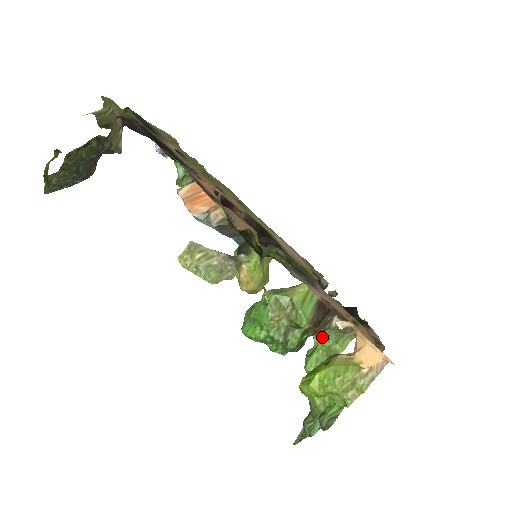
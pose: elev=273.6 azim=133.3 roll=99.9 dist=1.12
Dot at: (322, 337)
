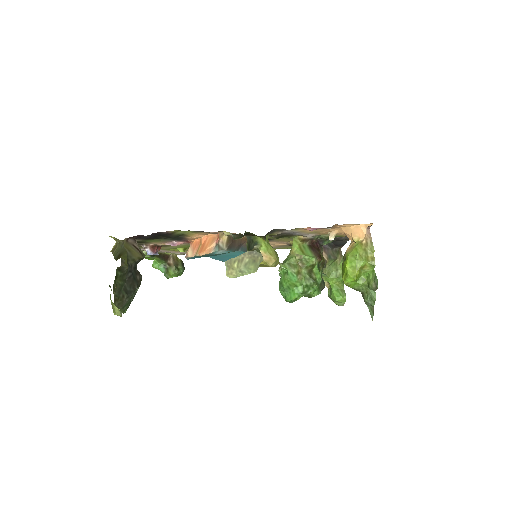
Dot at: (327, 274)
